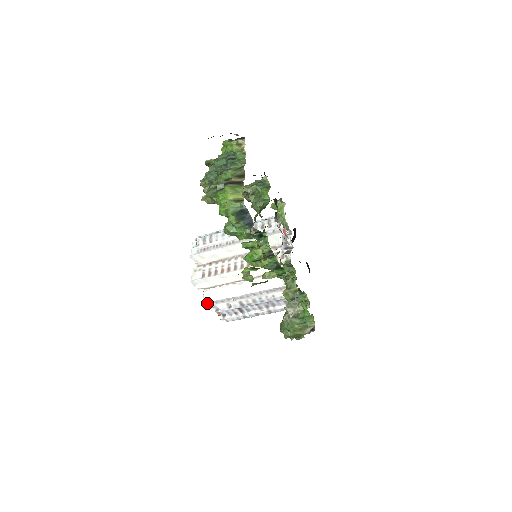
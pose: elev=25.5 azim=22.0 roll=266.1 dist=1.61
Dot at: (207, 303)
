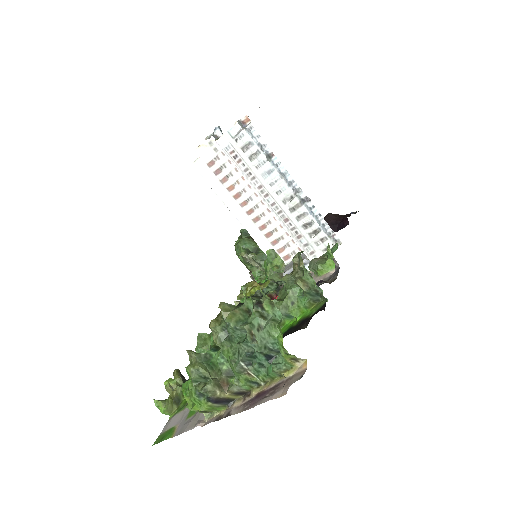
Dot at: (196, 168)
